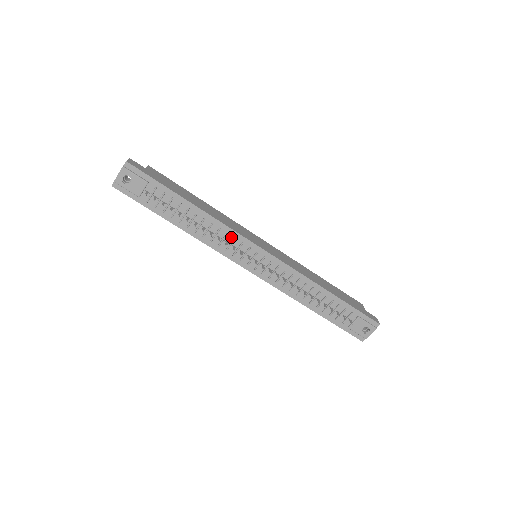
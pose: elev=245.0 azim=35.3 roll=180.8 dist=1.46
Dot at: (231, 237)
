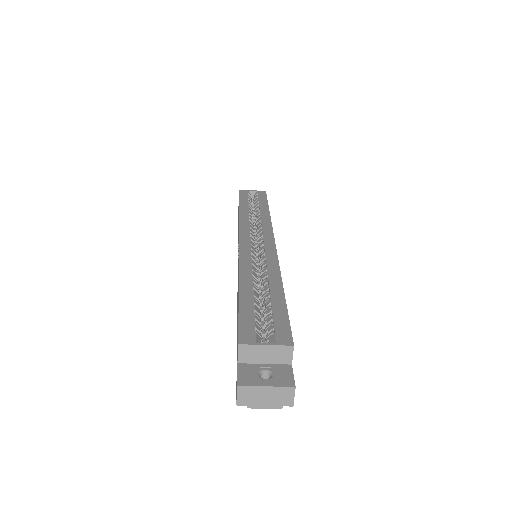
Dot at: occluded
